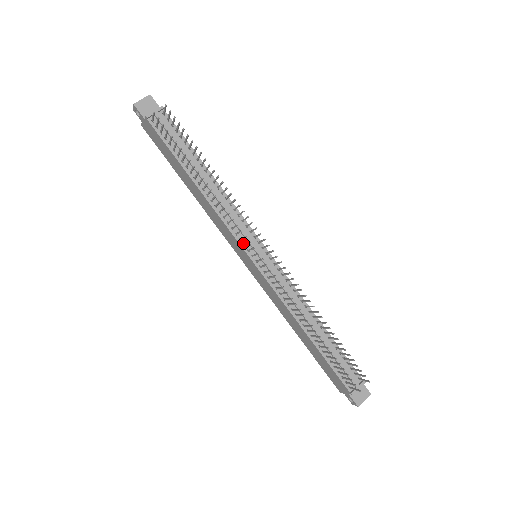
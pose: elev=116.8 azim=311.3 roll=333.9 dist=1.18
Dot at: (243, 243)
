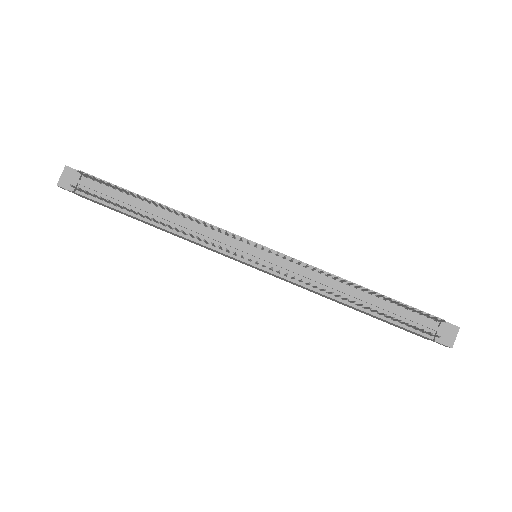
Dot at: (233, 253)
